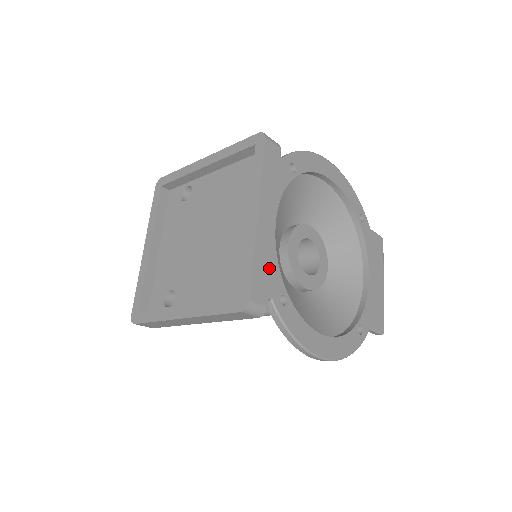
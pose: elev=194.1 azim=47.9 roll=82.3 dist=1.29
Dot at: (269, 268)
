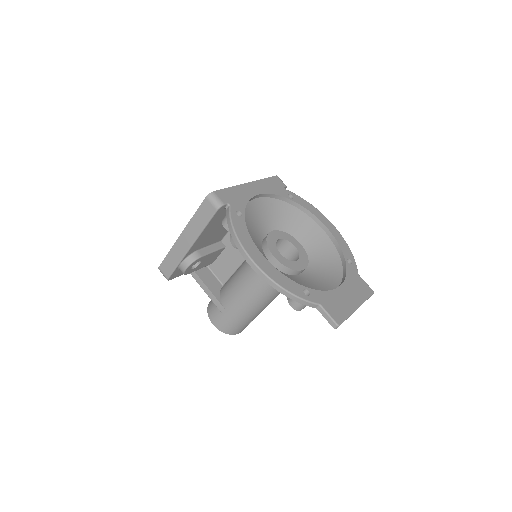
Dot at: (238, 198)
